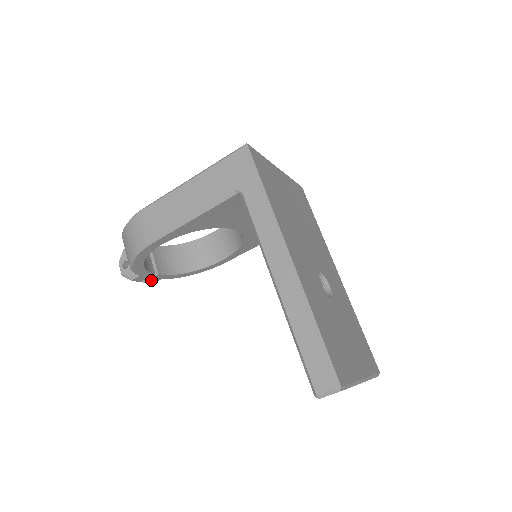
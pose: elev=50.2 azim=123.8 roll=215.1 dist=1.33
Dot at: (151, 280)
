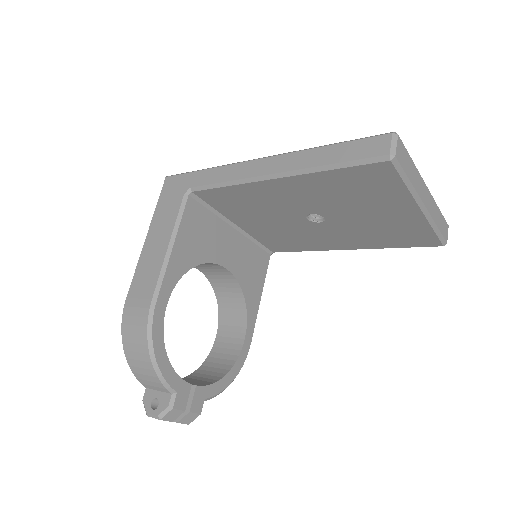
Dot at: (195, 404)
